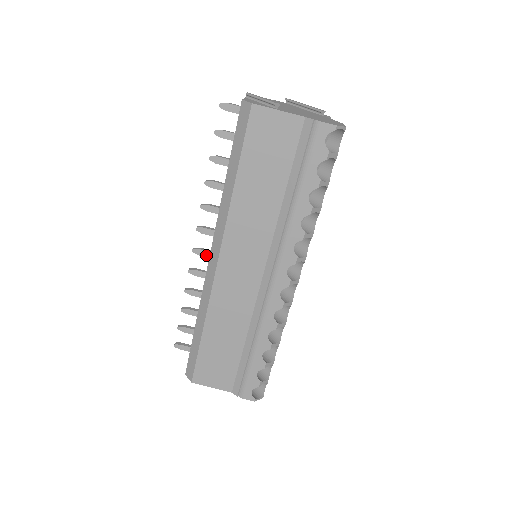
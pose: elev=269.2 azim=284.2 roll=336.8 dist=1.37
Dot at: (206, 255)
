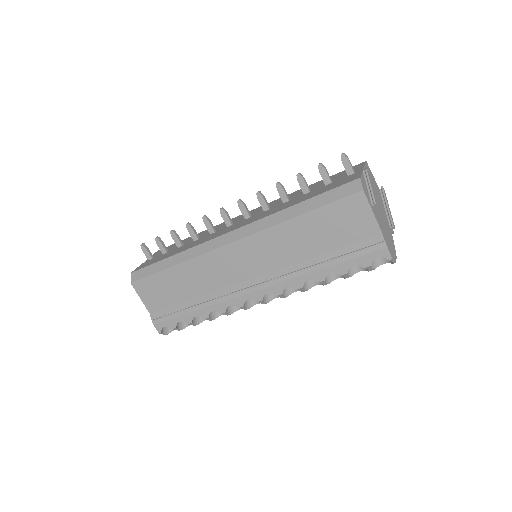
Dot at: (226, 221)
